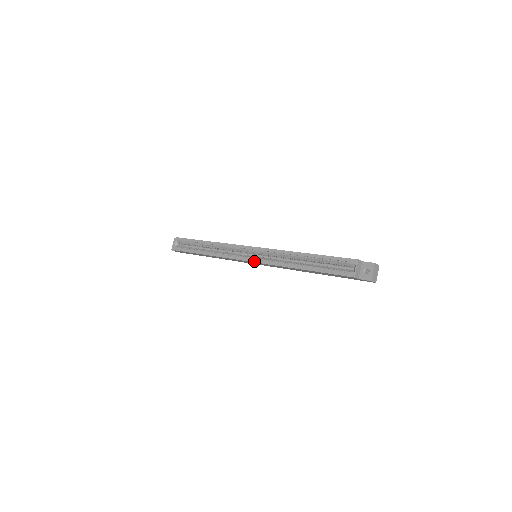
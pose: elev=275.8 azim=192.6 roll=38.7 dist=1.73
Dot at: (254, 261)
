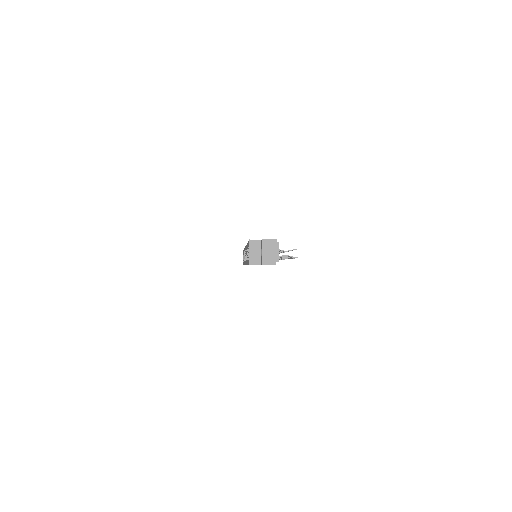
Dot at: occluded
